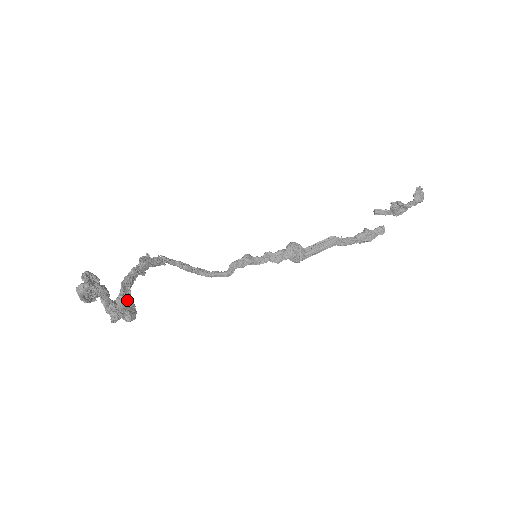
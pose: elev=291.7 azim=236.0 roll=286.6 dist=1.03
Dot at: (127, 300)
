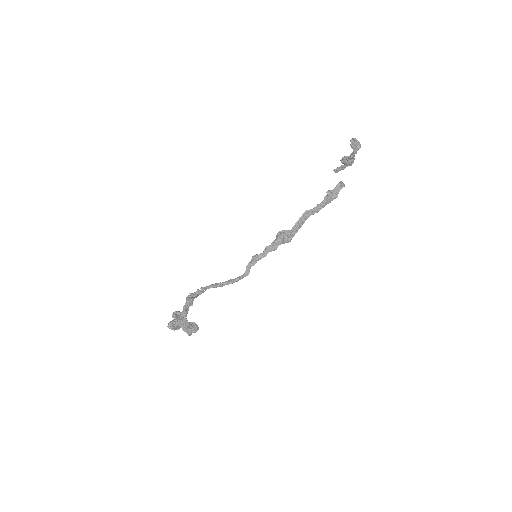
Dot at: (187, 324)
